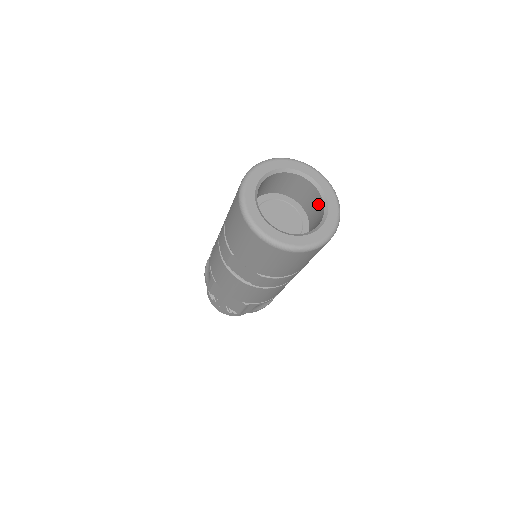
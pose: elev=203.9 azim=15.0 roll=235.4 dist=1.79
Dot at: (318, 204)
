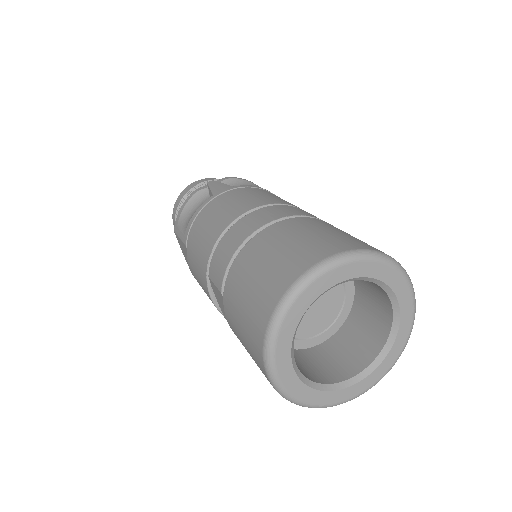
Dot at: (376, 333)
